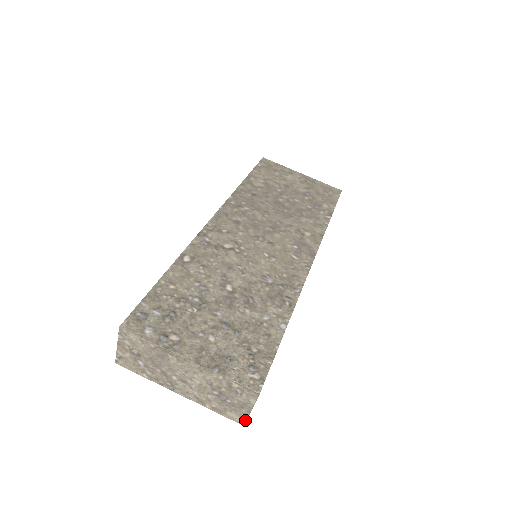
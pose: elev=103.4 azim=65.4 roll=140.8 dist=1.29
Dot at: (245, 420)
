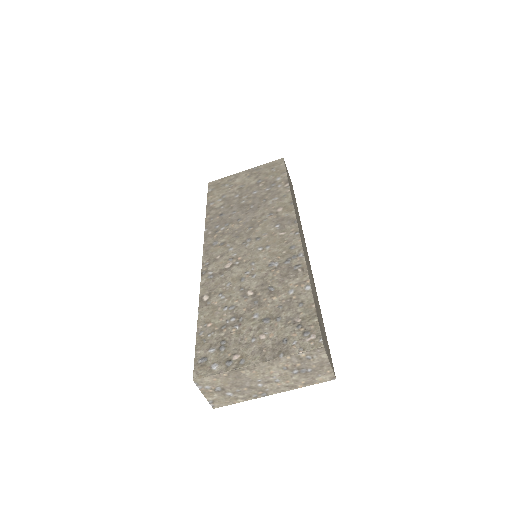
Dot at: (333, 374)
